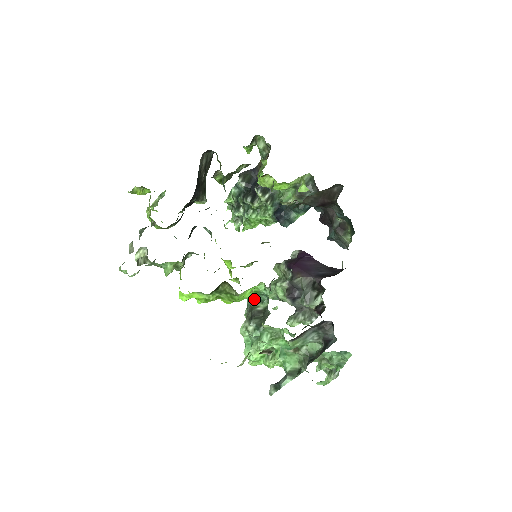
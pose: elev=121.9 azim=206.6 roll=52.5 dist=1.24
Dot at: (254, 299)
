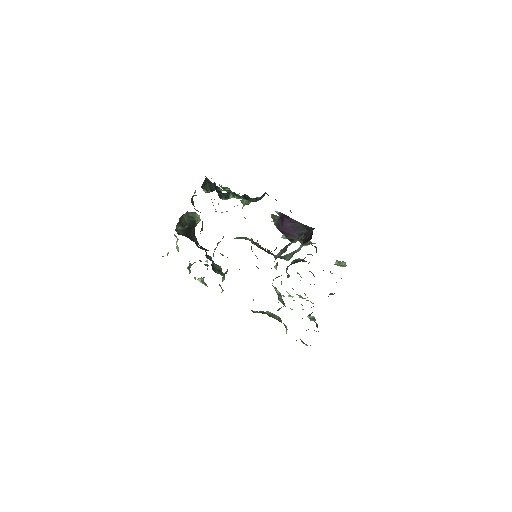
Dot at: occluded
